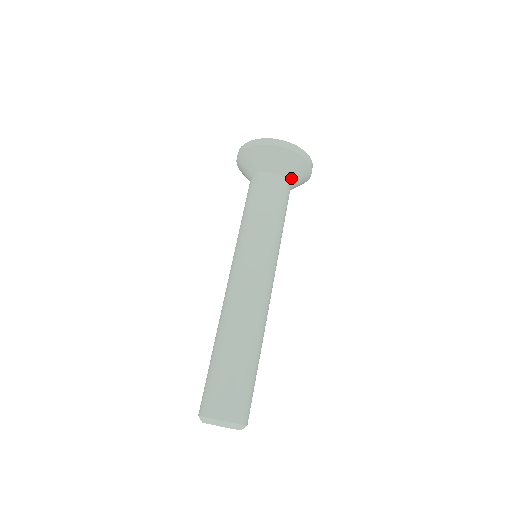
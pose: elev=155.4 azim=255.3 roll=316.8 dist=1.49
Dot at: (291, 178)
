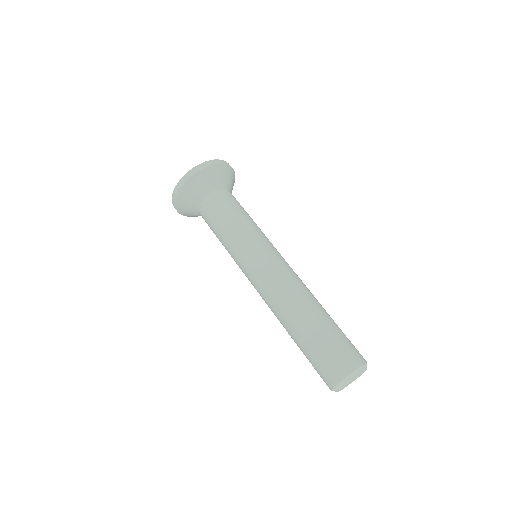
Dot at: (230, 188)
